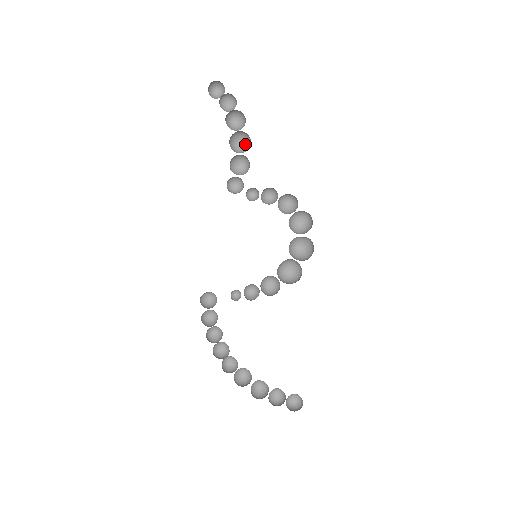
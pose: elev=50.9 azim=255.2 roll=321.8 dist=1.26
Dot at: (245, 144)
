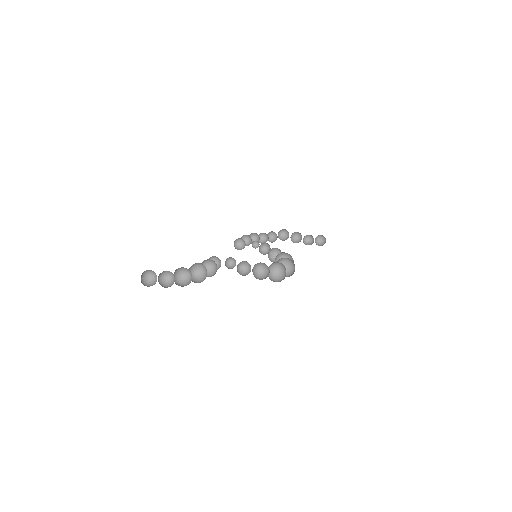
Dot at: occluded
